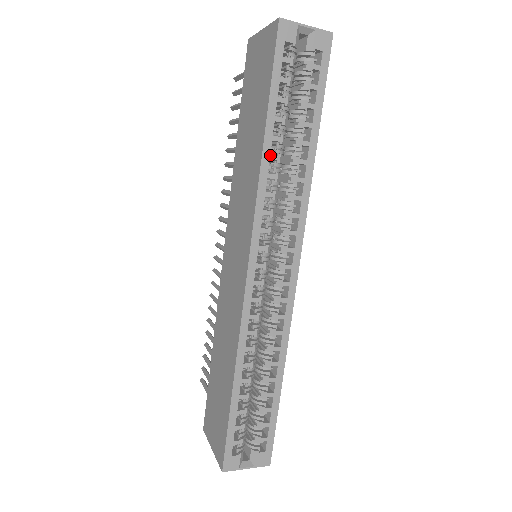
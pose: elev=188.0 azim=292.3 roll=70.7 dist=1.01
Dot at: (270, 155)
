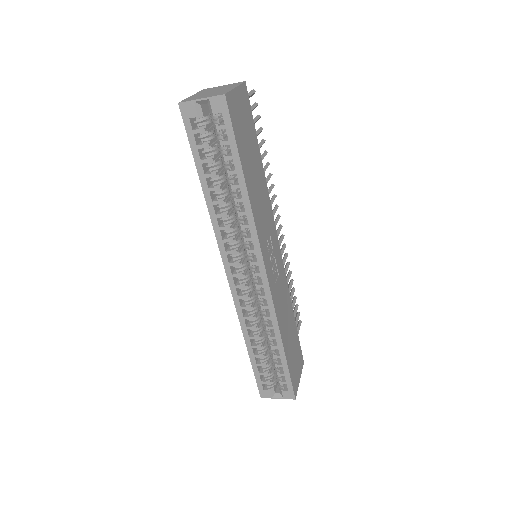
Dot at: (212, 202)
